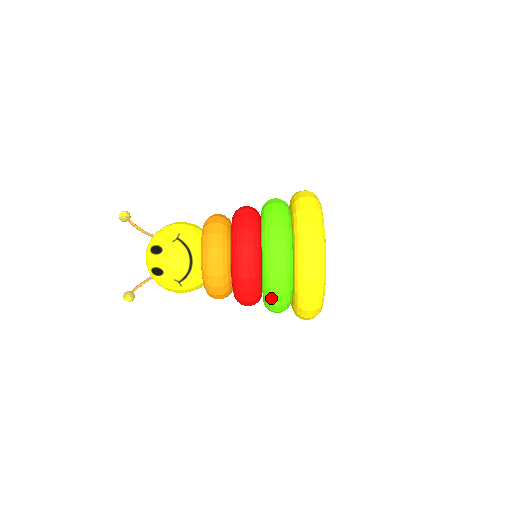
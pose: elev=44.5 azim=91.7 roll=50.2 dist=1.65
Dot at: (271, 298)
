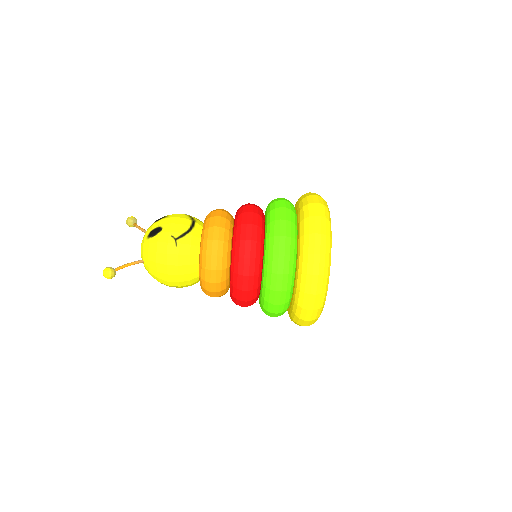
Dot at: (274, 243)
